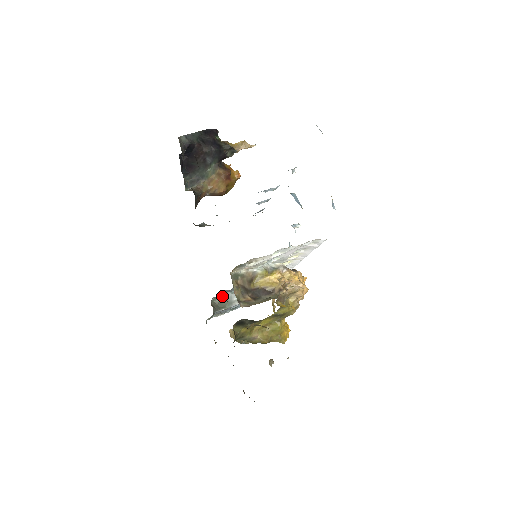
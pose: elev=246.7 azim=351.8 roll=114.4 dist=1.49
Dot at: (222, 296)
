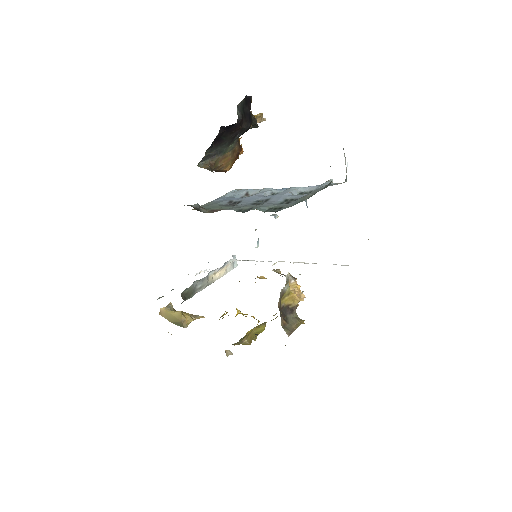
Dot at: occluded
